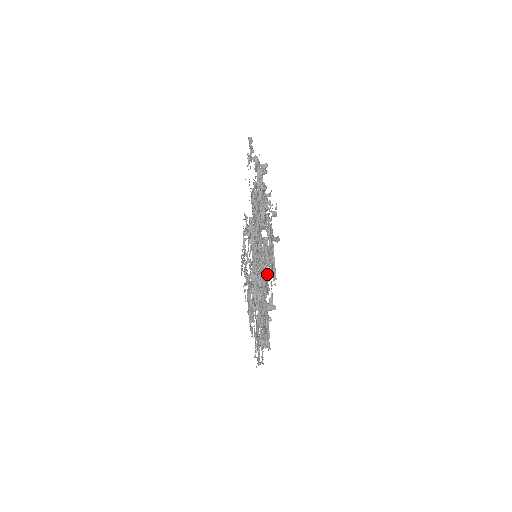
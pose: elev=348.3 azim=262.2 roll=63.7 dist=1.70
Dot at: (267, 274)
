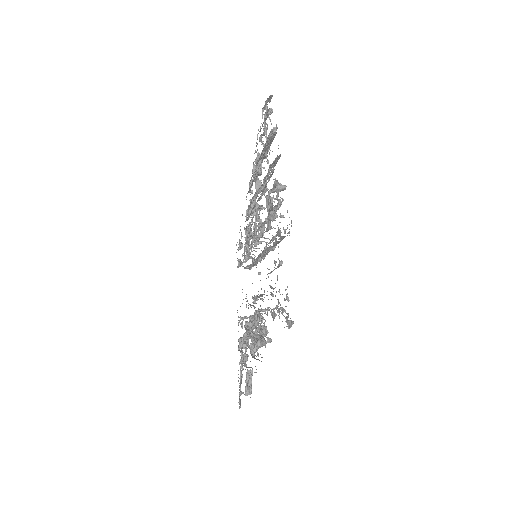
Dot at: occluded
